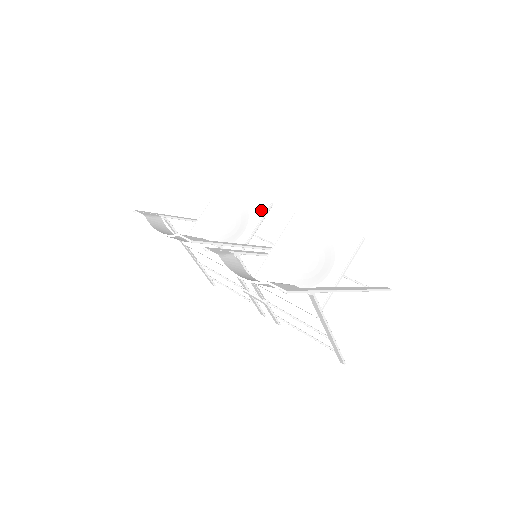
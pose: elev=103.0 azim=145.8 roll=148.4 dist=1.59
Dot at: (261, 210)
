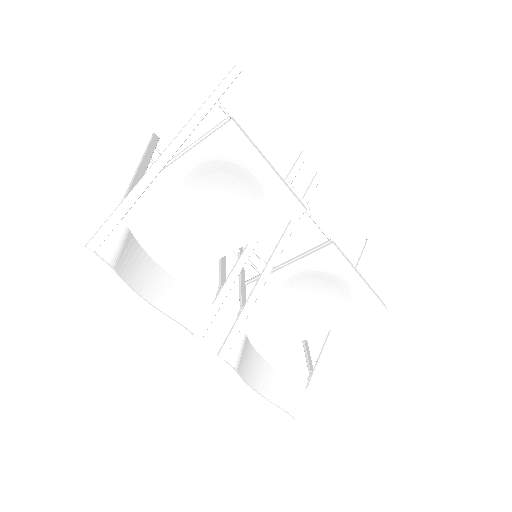
Dot at: (286, 213)
